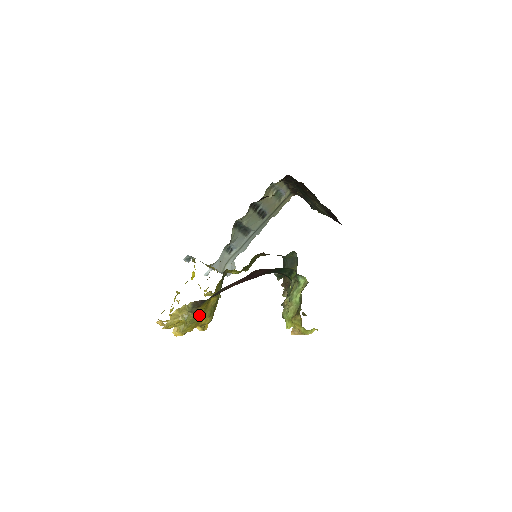
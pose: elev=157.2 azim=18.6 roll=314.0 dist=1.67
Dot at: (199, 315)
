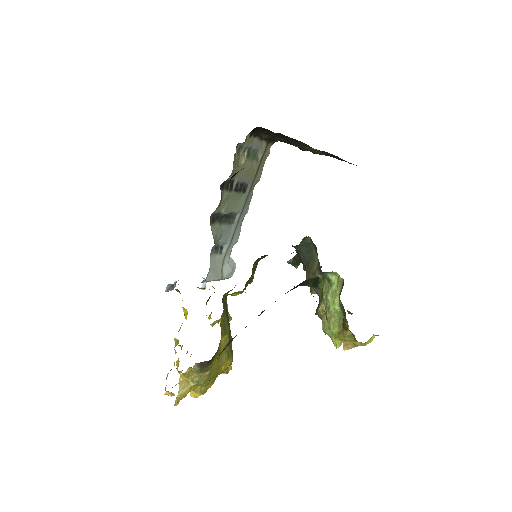
Dot at: (214, 368)
